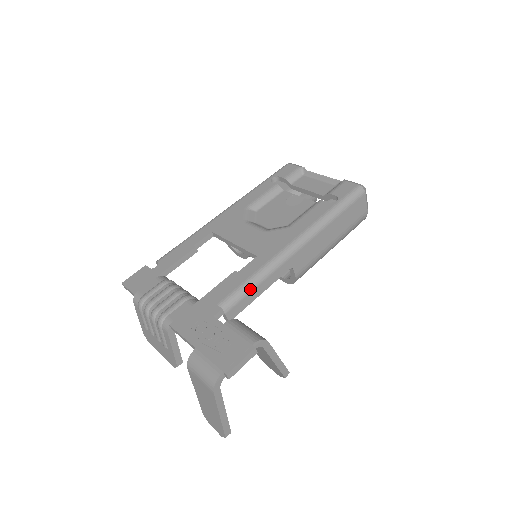
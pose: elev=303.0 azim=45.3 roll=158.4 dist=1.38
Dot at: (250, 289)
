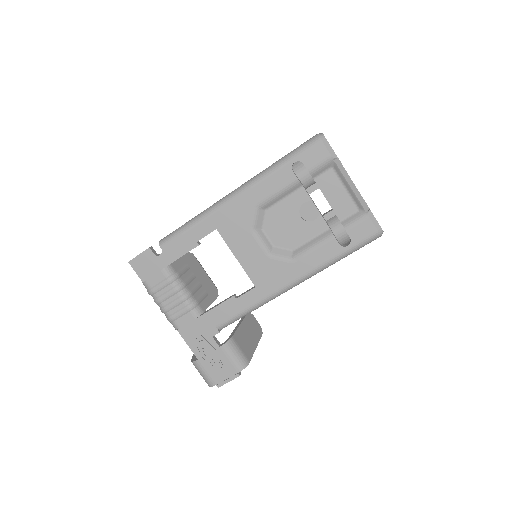
Dot at: occluded
